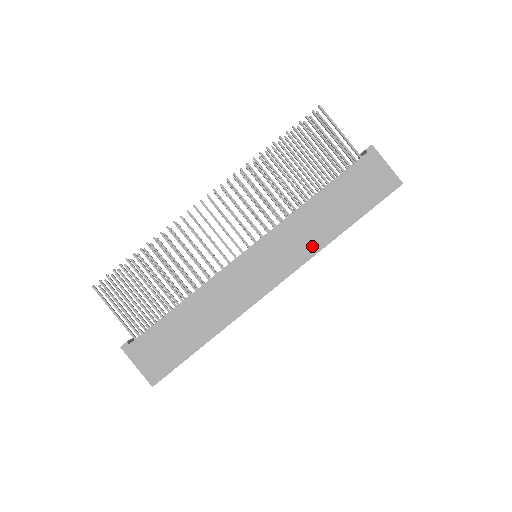
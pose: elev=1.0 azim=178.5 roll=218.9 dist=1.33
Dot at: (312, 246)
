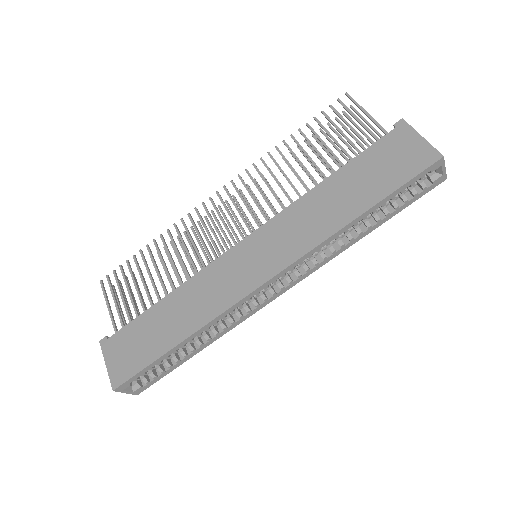
Dot at: (313, 237)
